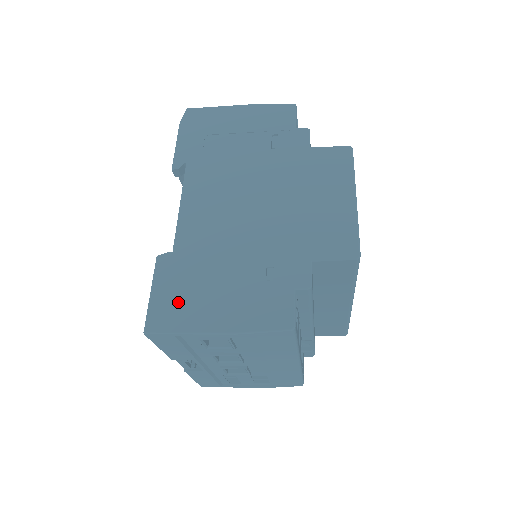
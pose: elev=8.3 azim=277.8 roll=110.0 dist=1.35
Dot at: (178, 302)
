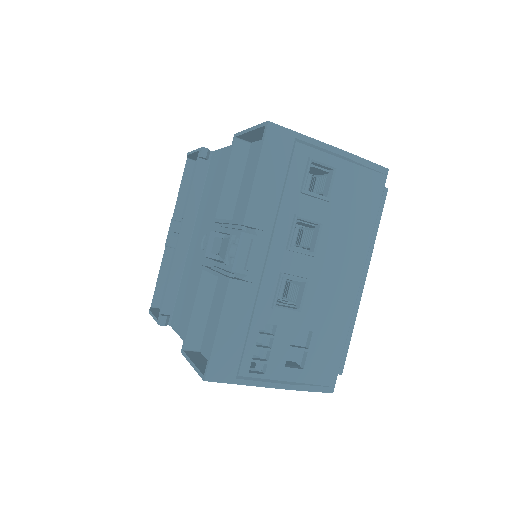
Dot at: occluded
